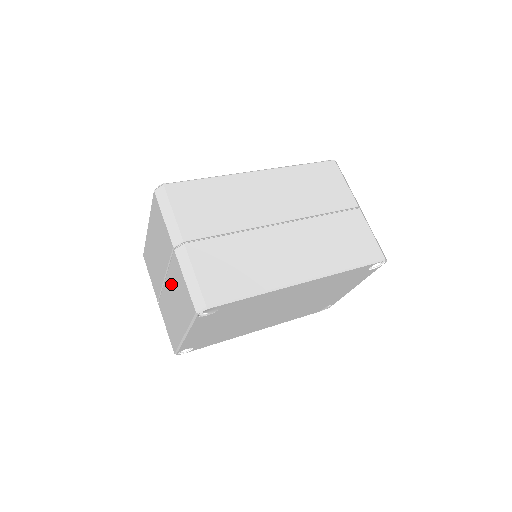
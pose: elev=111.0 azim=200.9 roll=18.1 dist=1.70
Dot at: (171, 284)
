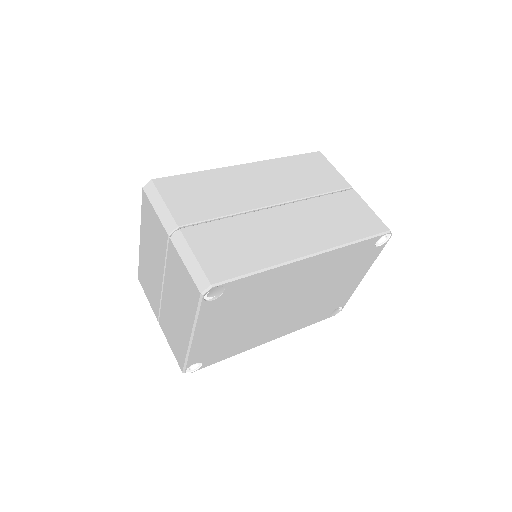
Dot at: (170, 284)
